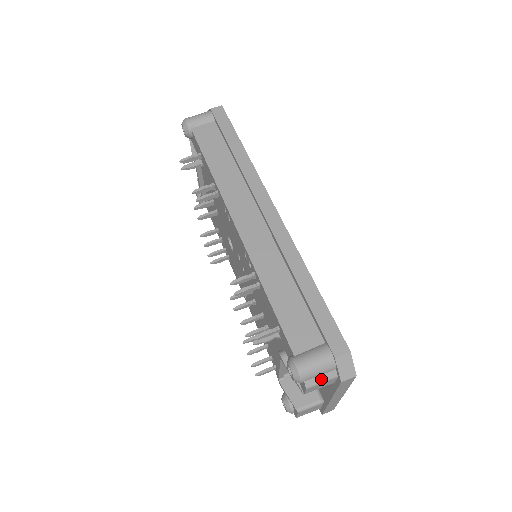
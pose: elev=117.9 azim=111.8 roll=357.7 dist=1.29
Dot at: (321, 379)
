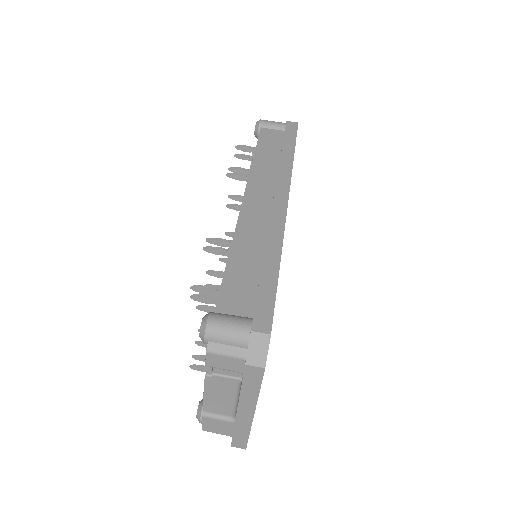
Dot at: (227, 350)
